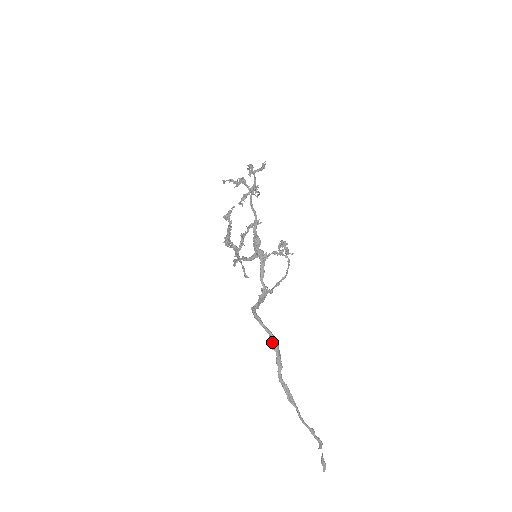
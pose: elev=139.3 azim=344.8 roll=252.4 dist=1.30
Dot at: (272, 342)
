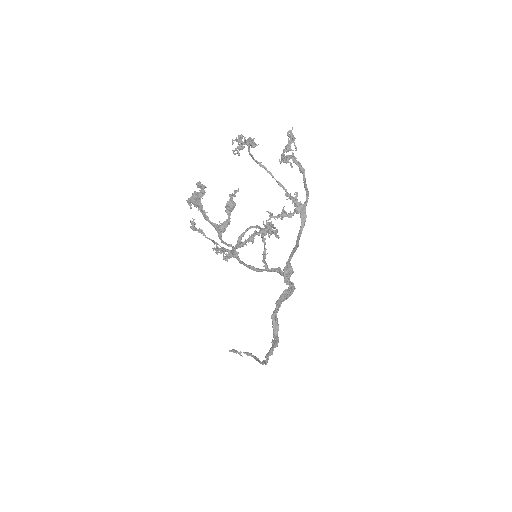
Dot at: occluded
